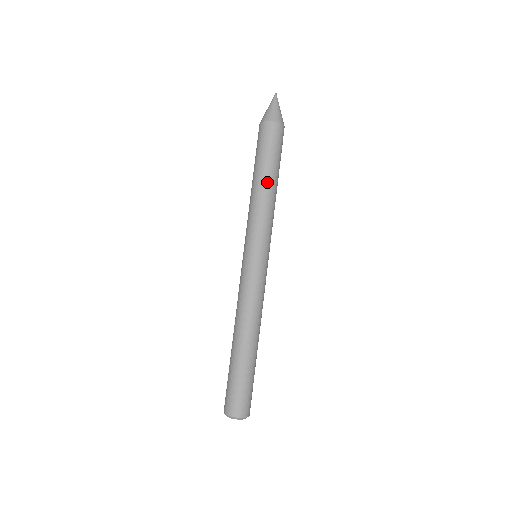
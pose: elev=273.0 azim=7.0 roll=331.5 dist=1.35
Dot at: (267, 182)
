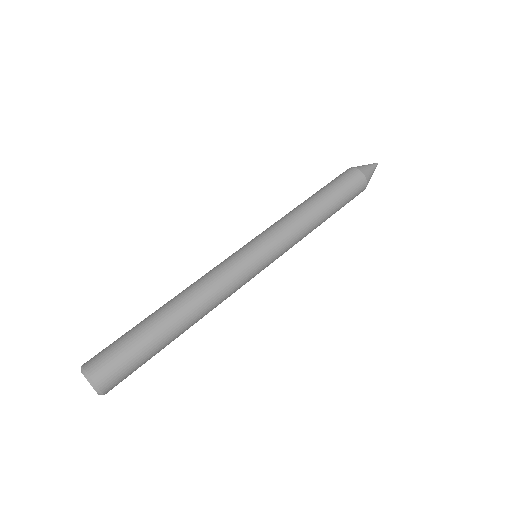
Dot at: (322, 209)
